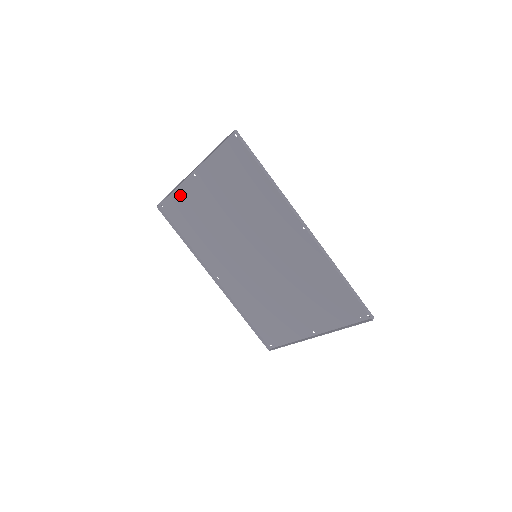
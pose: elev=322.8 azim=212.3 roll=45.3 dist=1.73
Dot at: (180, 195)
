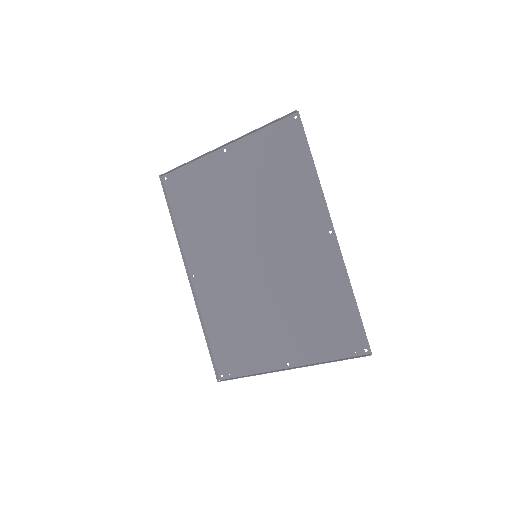
Dot at: (195, 169)
